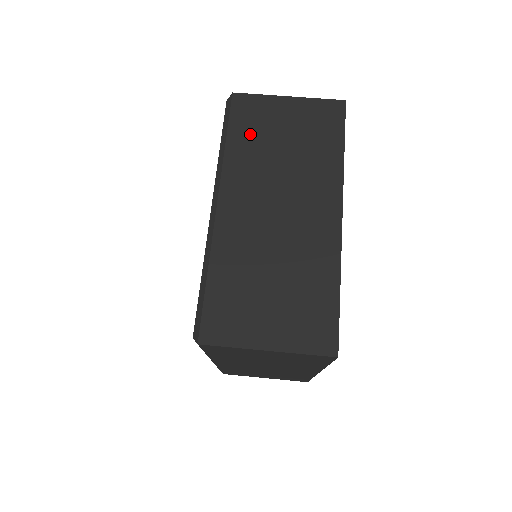
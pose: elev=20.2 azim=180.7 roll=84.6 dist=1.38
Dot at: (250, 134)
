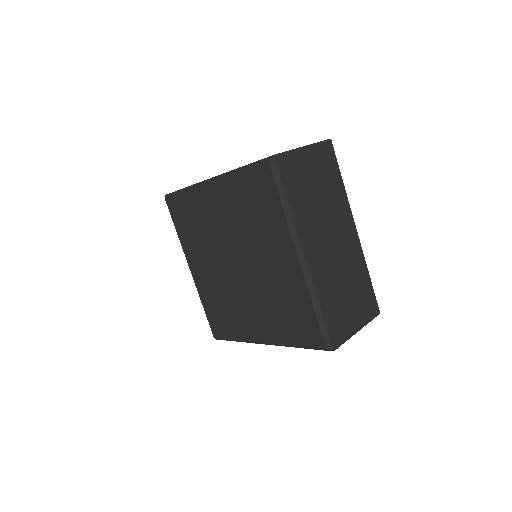
Dot at: (298, 190)
